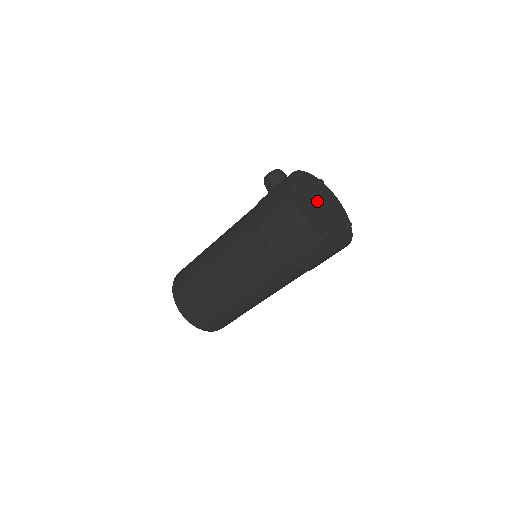
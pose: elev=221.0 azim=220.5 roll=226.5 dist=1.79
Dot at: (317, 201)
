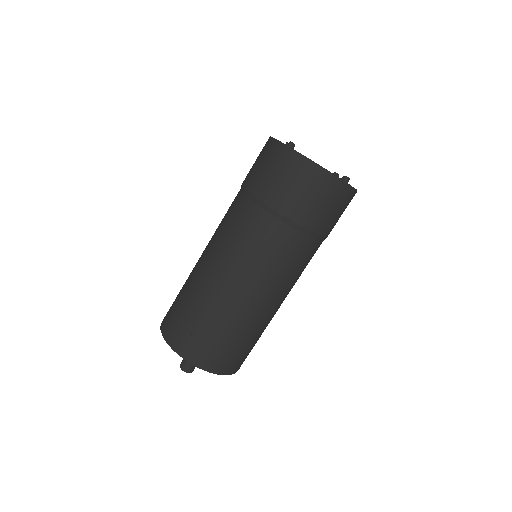
Dot at: occluded
